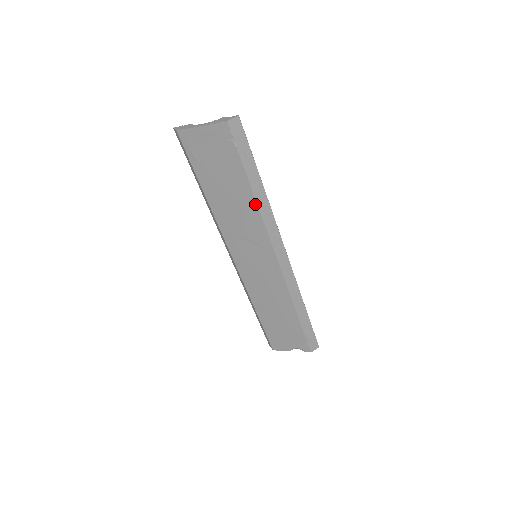
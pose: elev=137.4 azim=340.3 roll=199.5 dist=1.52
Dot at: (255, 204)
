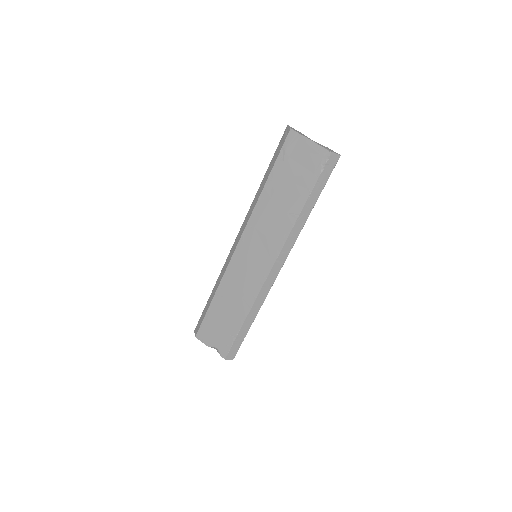
Dot at: (295, 219)
